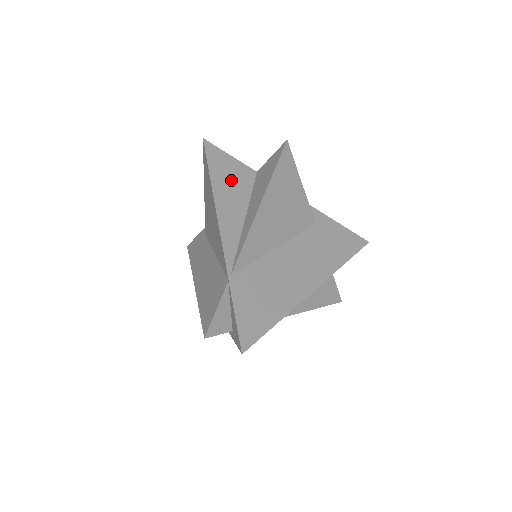
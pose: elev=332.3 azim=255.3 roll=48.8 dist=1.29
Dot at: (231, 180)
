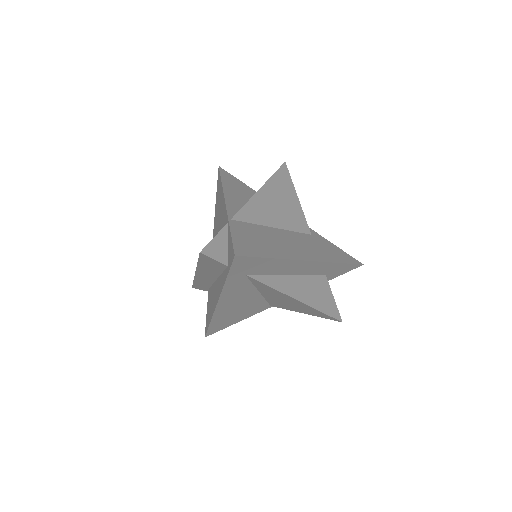
Dot at: (238, 188)
